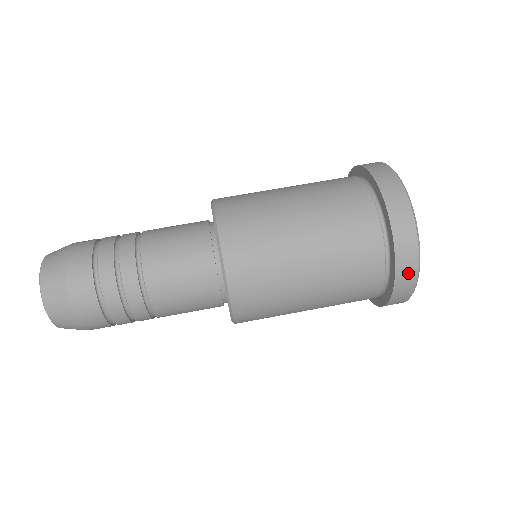
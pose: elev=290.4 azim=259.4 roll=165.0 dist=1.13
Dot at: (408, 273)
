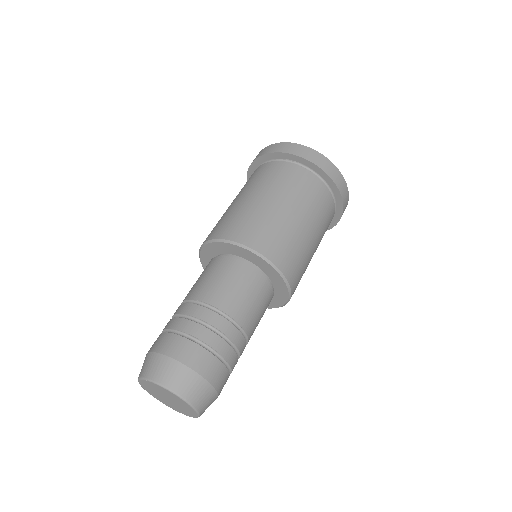
Dot at: (346, 205)
